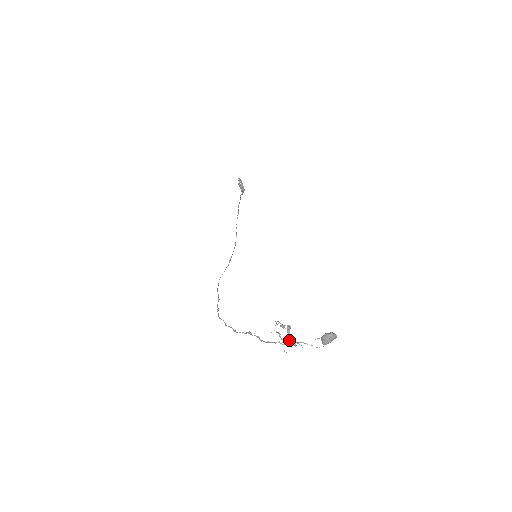
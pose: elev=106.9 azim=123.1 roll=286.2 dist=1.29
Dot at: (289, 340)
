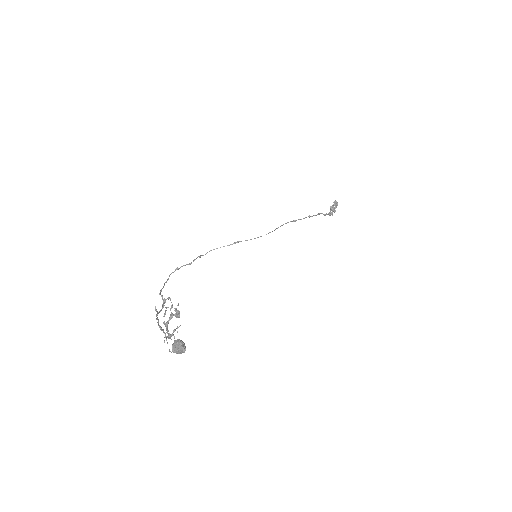
Dot at: (173, 330)
